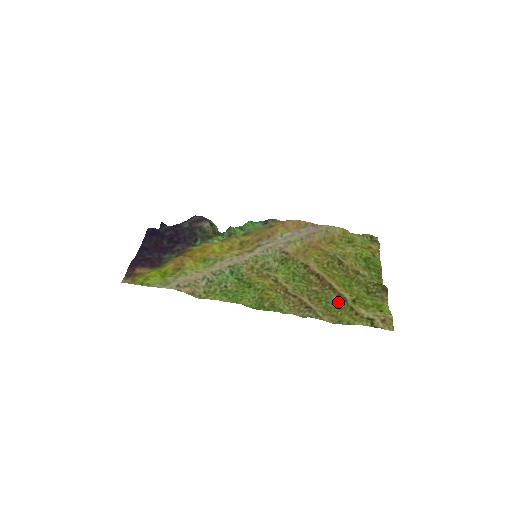
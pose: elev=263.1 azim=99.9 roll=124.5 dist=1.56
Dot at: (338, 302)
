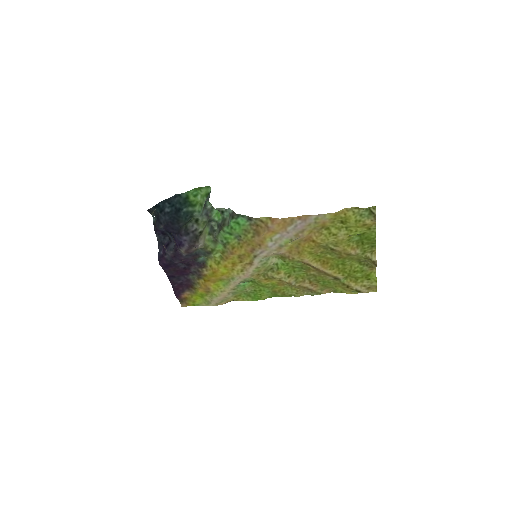
Dot at: (333, 281)
